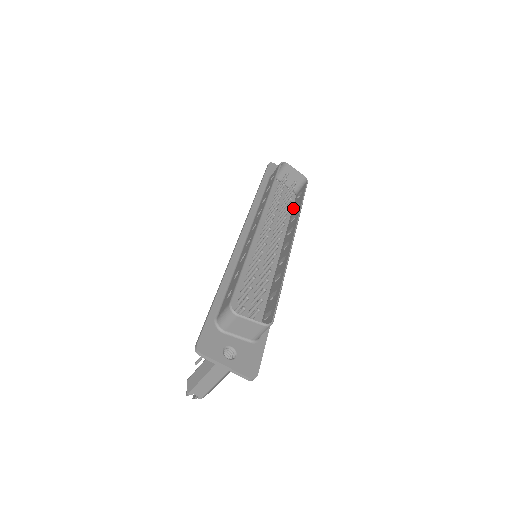
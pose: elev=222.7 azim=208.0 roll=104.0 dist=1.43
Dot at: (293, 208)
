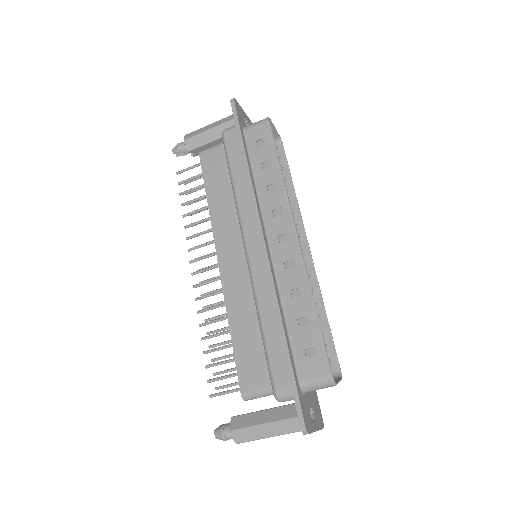
Dot at: occluded
